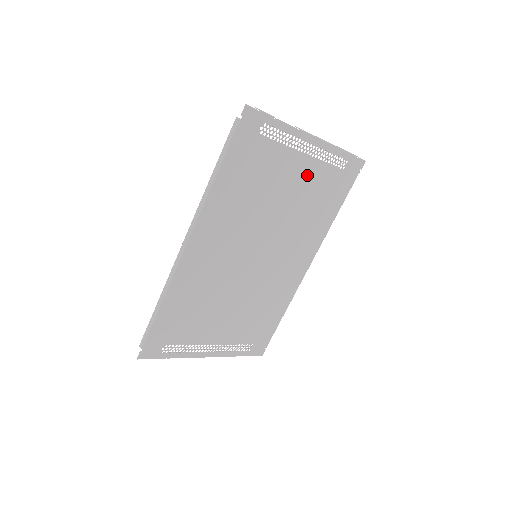
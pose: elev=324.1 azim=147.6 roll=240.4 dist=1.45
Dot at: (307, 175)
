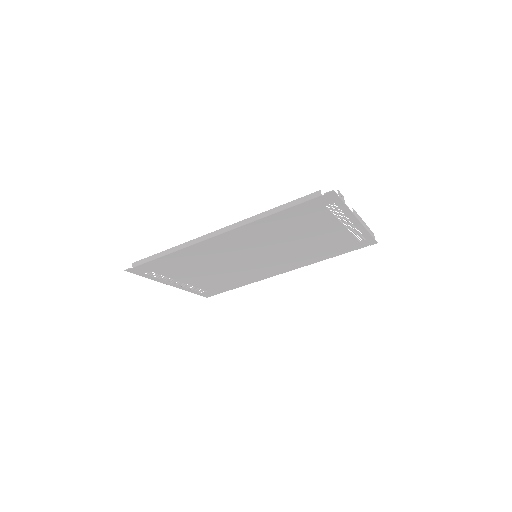
Dot at: (333, 235)
